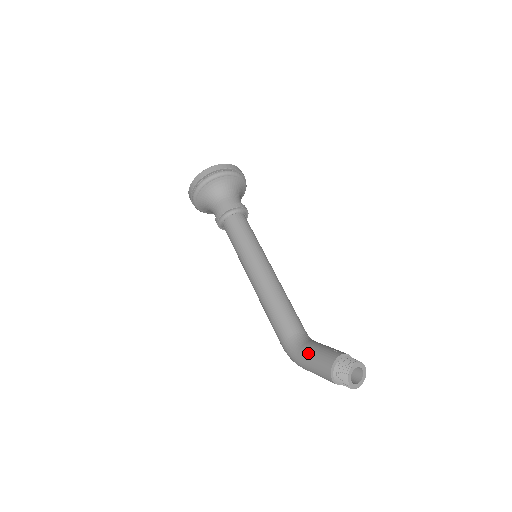
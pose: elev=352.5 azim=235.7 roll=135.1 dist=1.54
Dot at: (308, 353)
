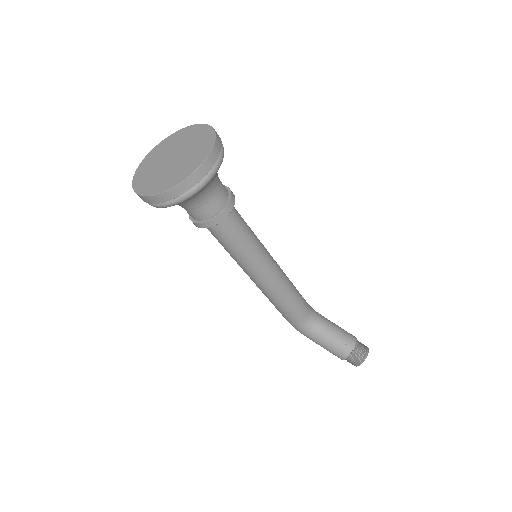
Dot at: (320, 341)
